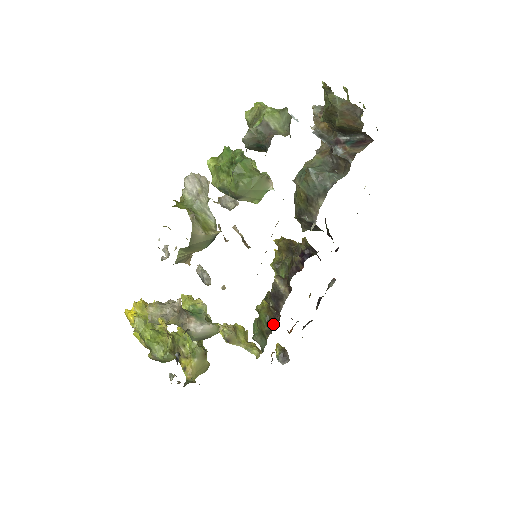
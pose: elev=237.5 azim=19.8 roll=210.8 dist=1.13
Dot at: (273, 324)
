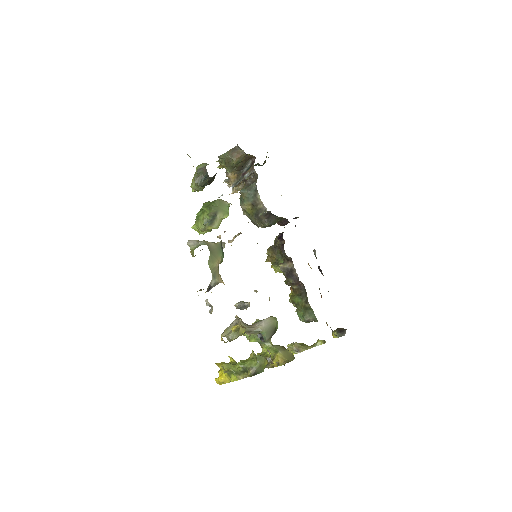
Dot at: (304, 294)
